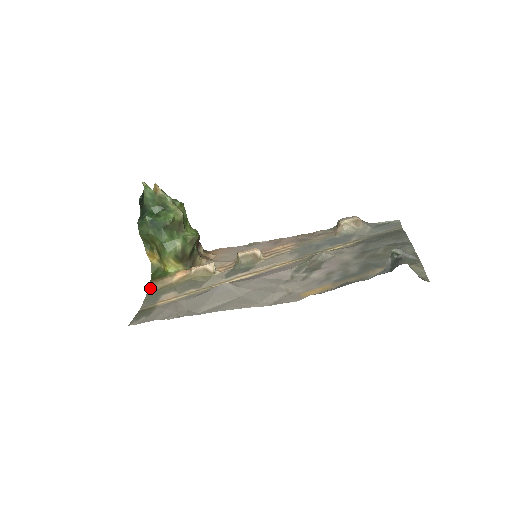
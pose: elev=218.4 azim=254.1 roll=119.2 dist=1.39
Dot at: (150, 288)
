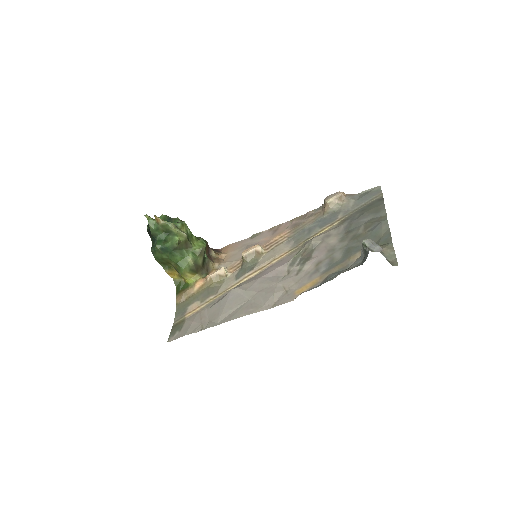
Dot at: (178, 301)
